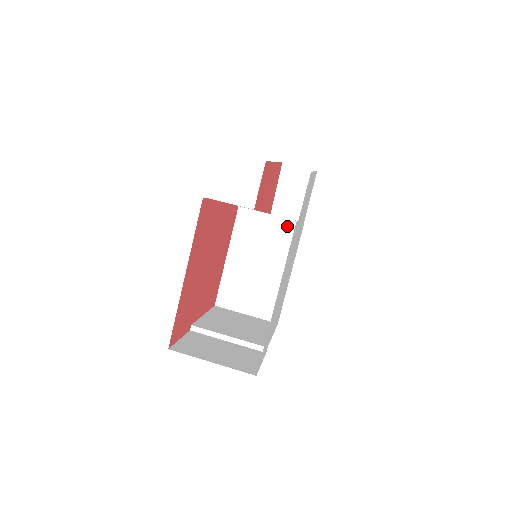
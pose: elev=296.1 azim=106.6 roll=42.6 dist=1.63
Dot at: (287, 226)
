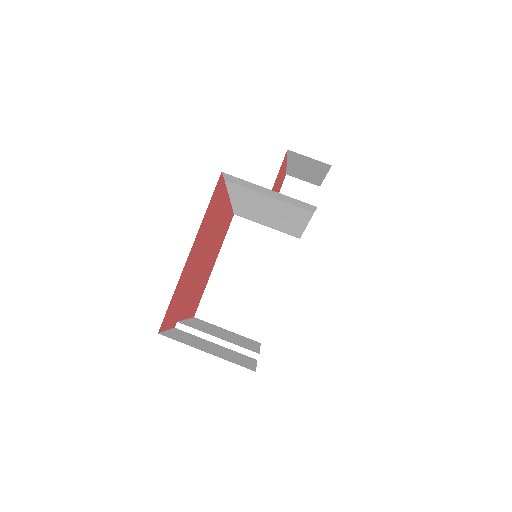
Dot at: (282, 240)
